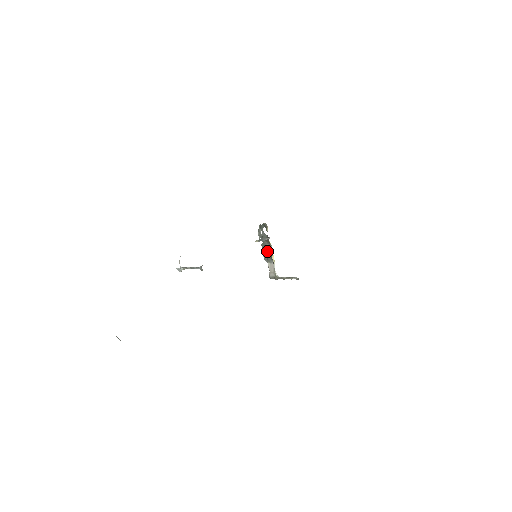
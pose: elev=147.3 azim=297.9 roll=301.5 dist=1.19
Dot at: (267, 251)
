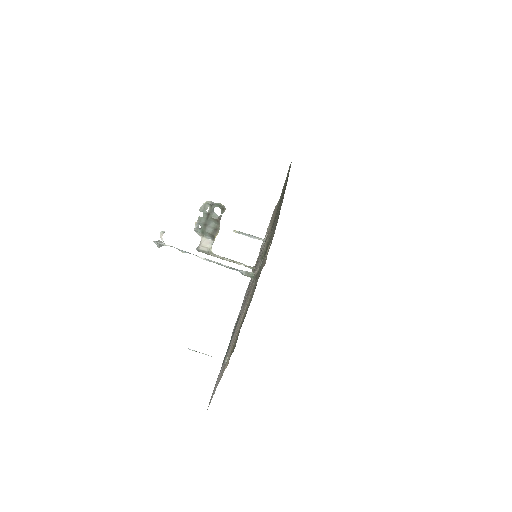
Dot at: (208, 227)
